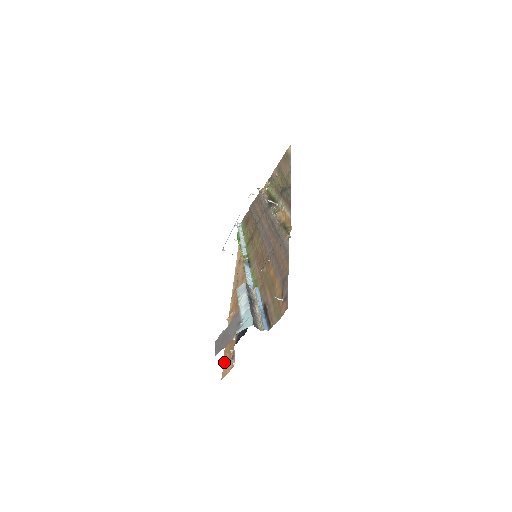
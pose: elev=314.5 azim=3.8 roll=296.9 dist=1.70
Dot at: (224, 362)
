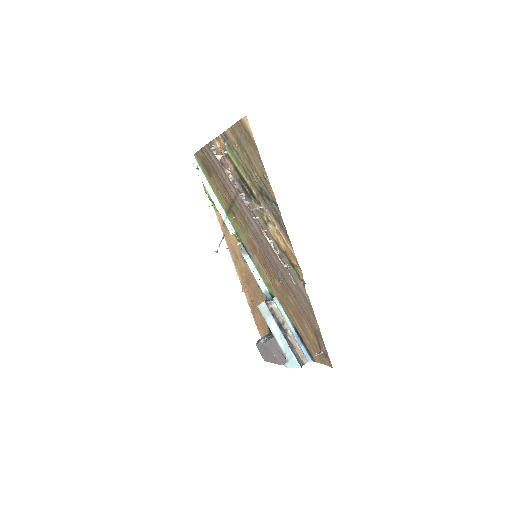
Dot at: (260, 334)
